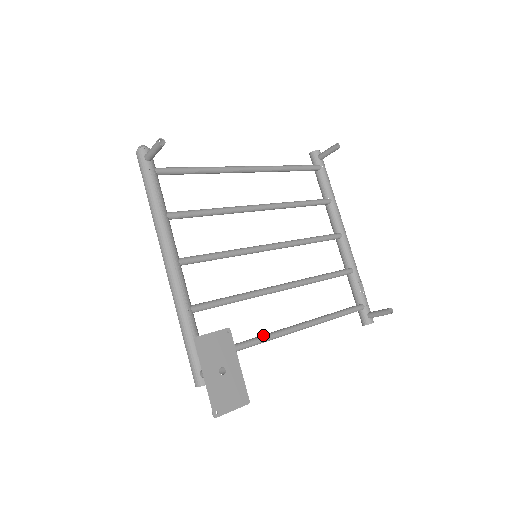
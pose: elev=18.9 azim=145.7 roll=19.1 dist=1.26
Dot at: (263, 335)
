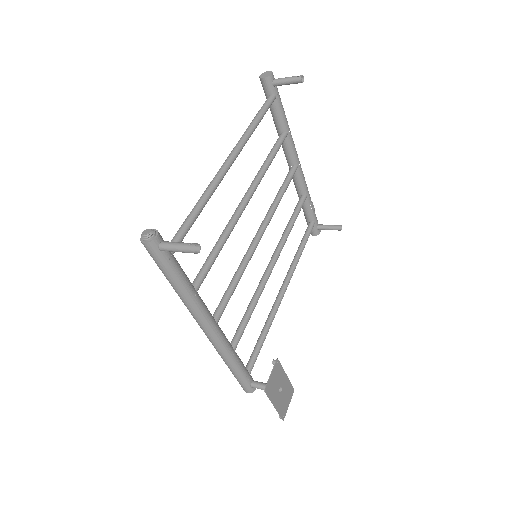
Dot at: (271, 316)
